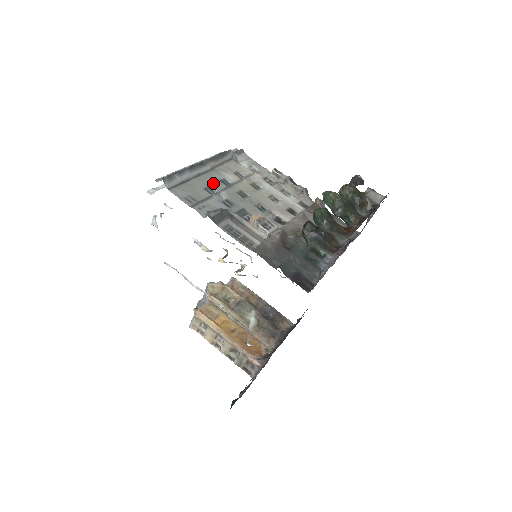
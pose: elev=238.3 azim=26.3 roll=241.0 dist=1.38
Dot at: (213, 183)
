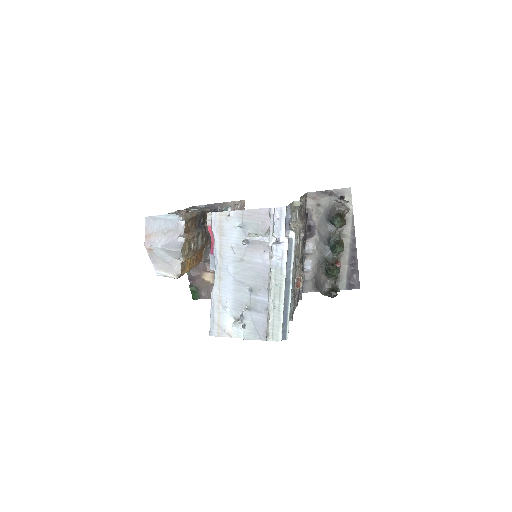
Dot at: occluded
